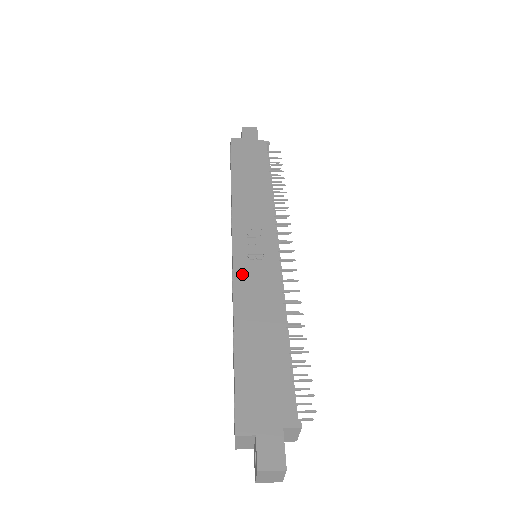
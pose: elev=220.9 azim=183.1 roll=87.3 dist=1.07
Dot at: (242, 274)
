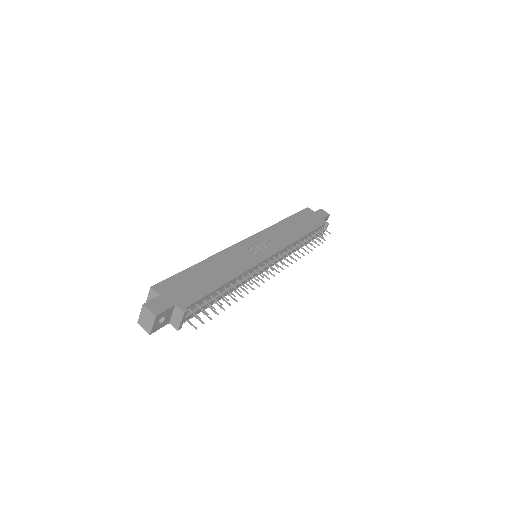
Dot at: (236, 249)
